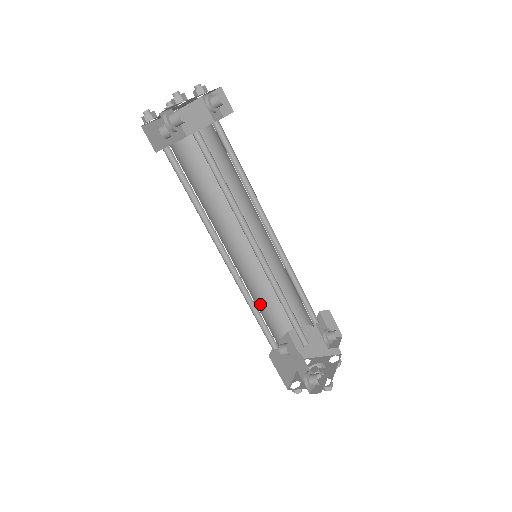
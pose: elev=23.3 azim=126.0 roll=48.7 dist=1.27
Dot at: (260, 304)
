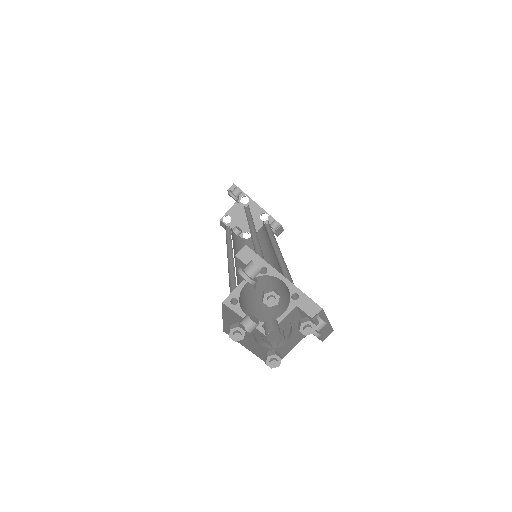
Dot at: (244, 292)
